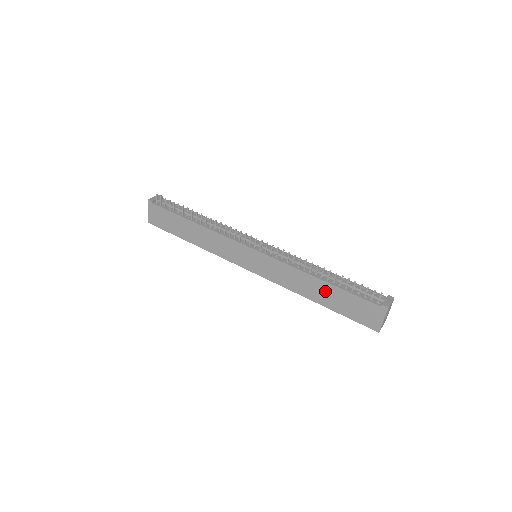
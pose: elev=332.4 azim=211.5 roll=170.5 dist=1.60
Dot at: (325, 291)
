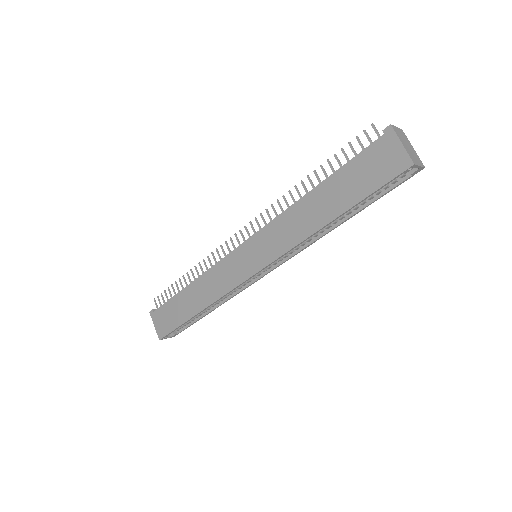
Dot at: (327, 195)
